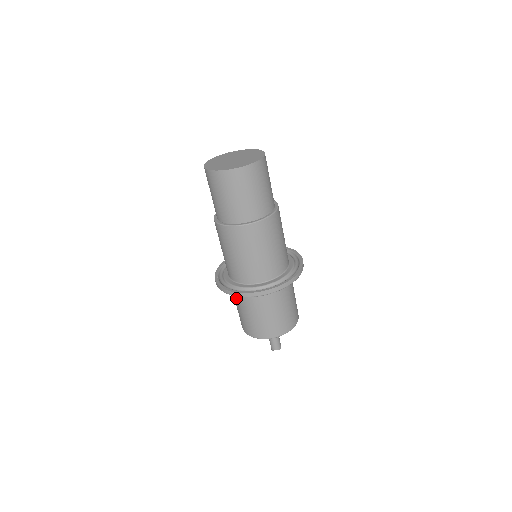
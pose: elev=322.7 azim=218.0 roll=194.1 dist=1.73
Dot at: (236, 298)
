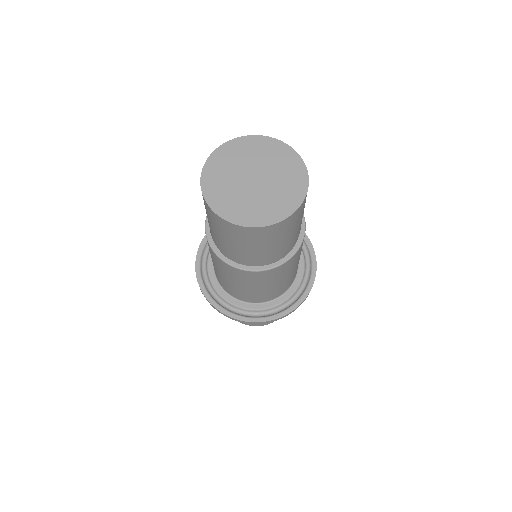
Dot at: occluded
